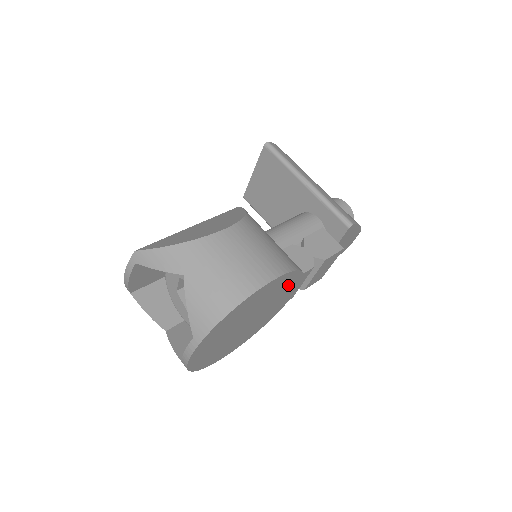
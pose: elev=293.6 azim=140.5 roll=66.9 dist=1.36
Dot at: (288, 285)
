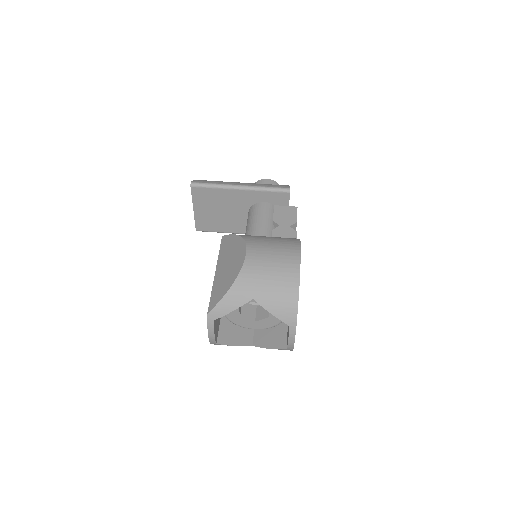
Dot at: occluded
